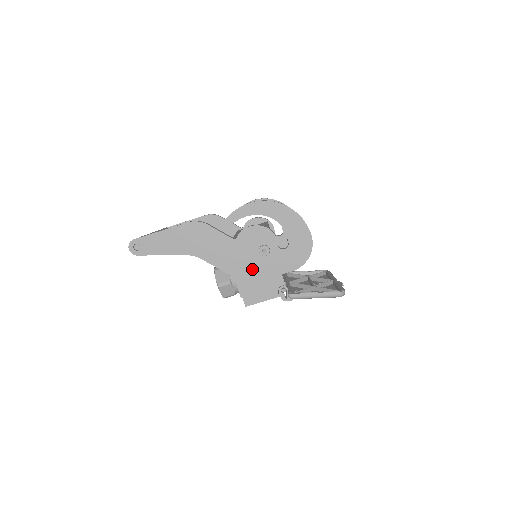
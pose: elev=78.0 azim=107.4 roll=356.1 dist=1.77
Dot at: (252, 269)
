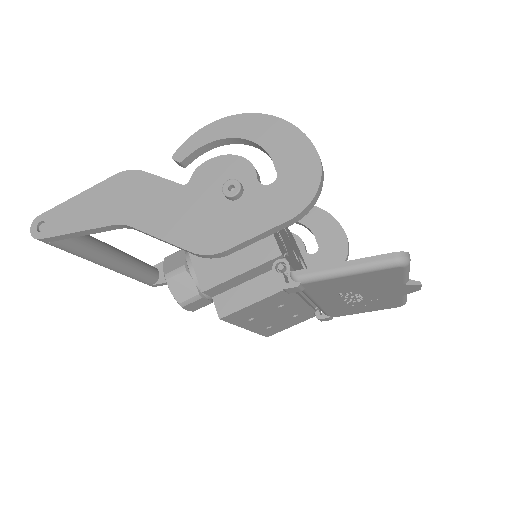
Dot at: (215, 229)
